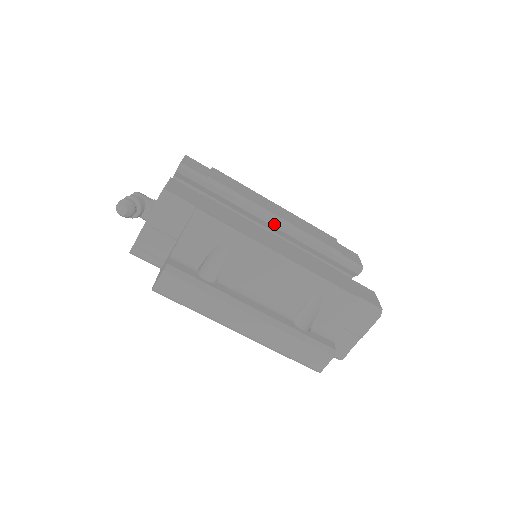
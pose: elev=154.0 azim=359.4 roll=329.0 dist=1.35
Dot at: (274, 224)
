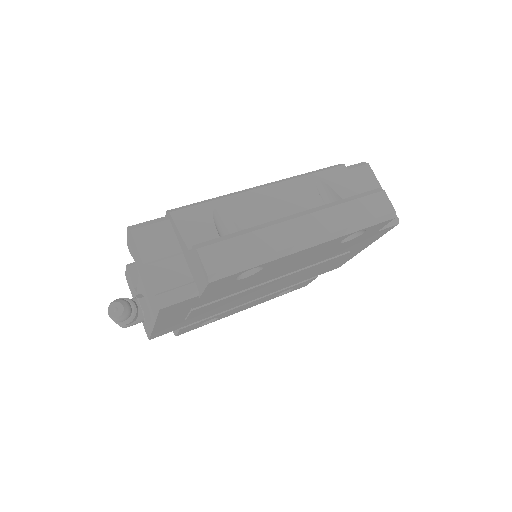
Dot at: occluded
